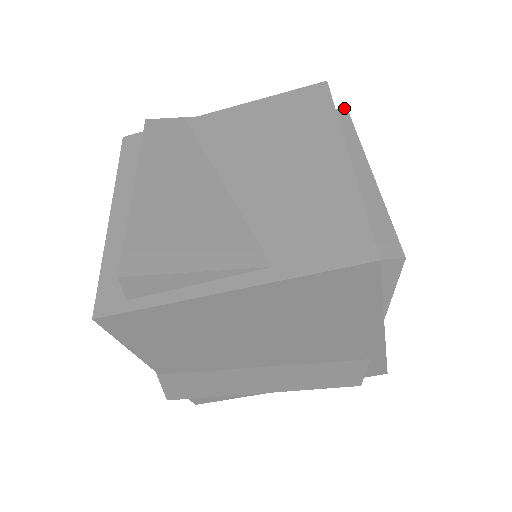
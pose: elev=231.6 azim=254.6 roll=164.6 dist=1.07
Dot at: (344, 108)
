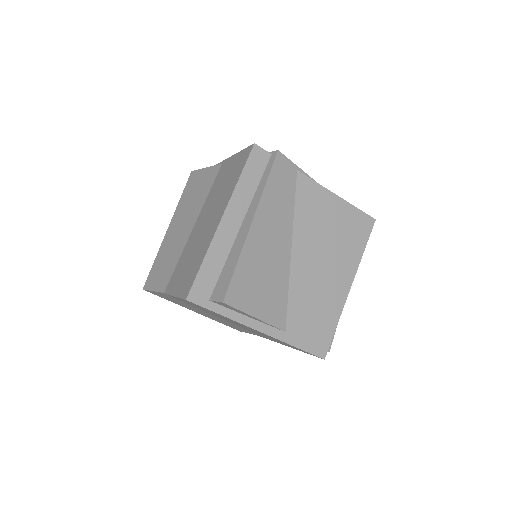
Dot at: occluded
